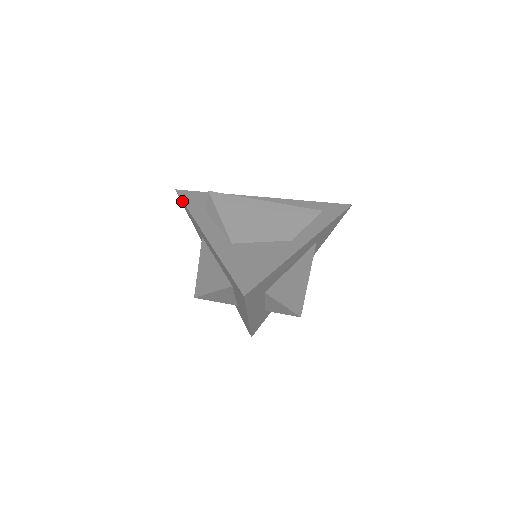
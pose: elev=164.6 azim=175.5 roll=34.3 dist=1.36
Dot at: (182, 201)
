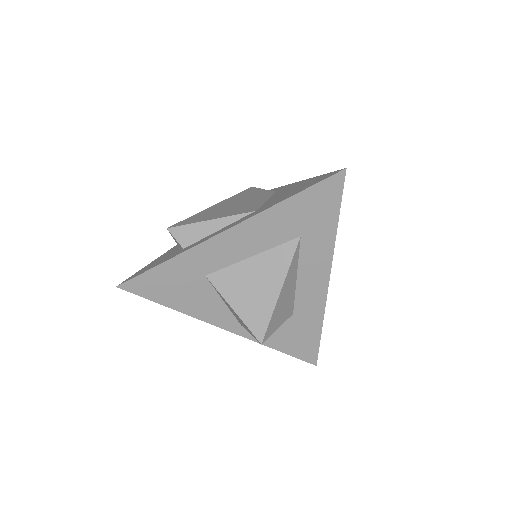
Dot at: (144, 274)
